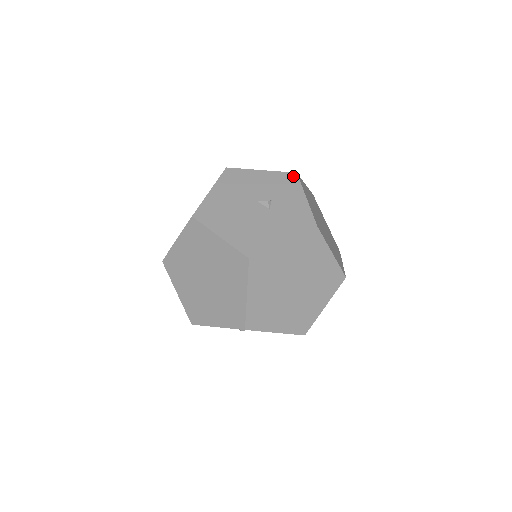
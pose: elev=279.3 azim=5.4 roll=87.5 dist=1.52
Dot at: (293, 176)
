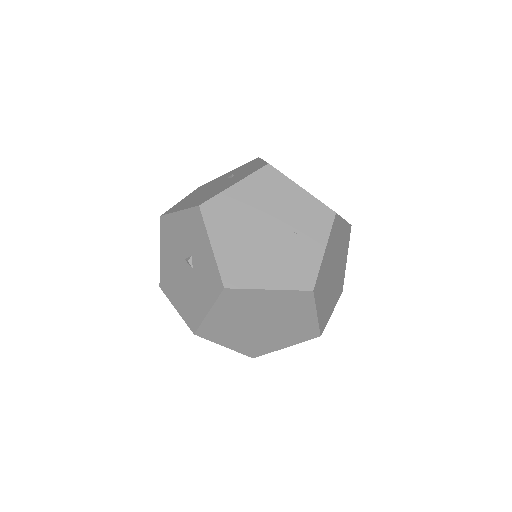
Dot at: (197, 213)
